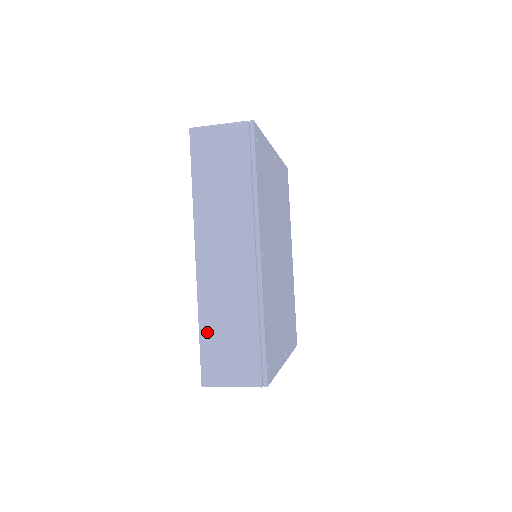
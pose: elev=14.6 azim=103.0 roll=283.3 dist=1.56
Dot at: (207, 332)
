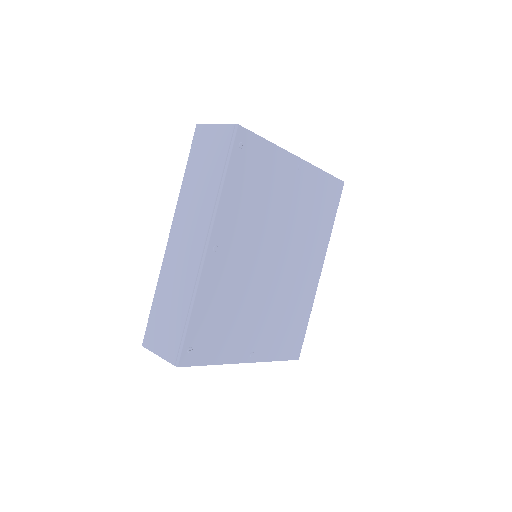
Dot at: (157, 302)
